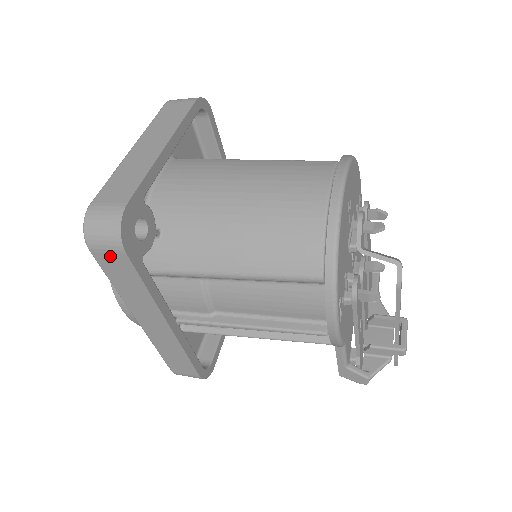
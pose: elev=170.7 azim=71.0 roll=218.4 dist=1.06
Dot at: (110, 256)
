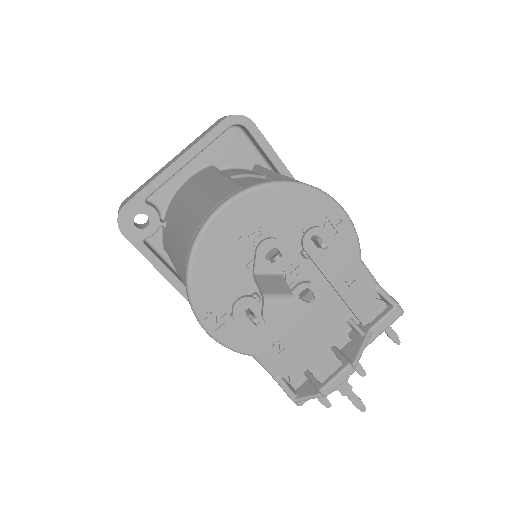
Dot at: occluded
